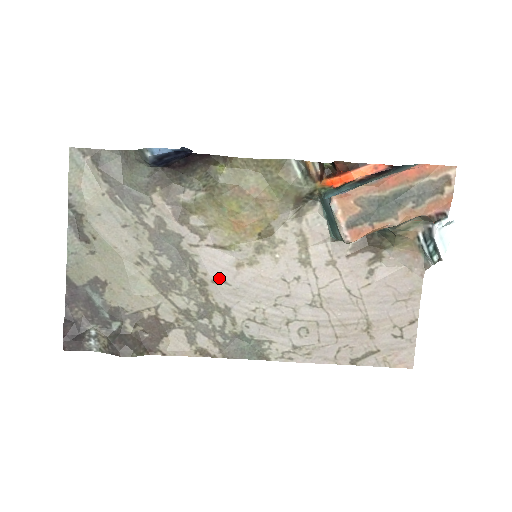
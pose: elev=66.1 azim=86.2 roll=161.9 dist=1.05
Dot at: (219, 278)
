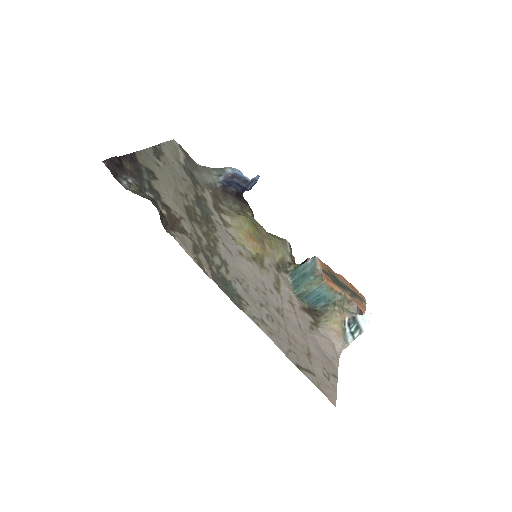
Dot at: (227, 246)
